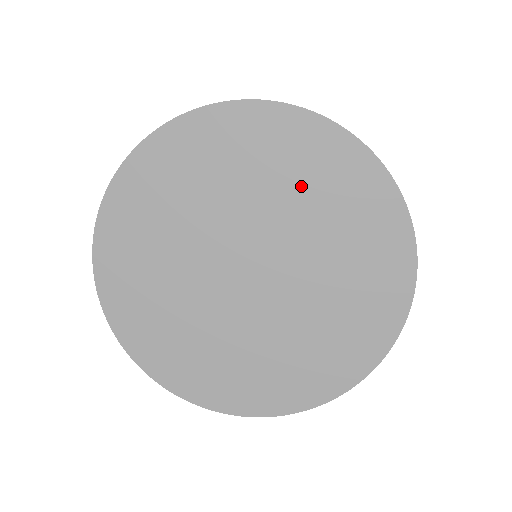
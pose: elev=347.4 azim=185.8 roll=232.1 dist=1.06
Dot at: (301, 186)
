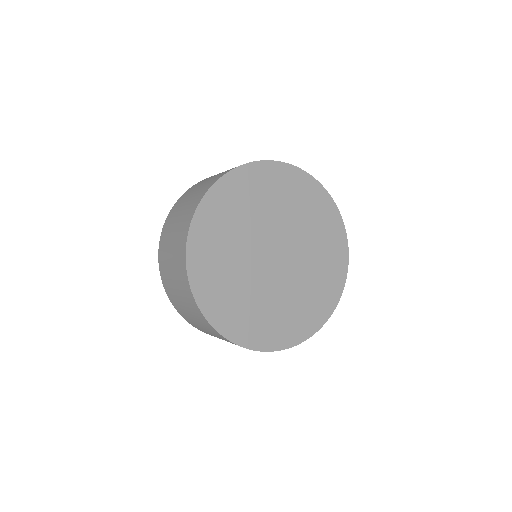
Dot at: (312, 222)
